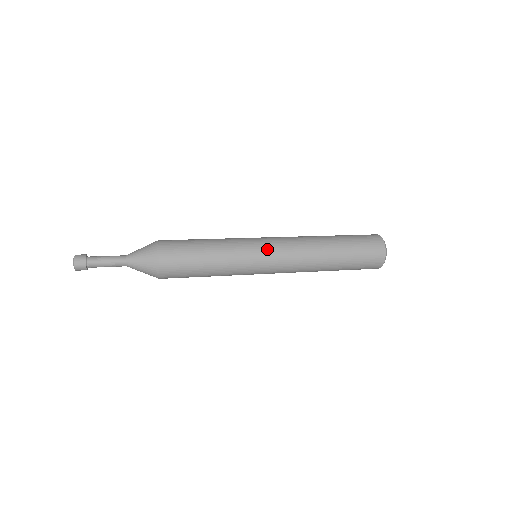
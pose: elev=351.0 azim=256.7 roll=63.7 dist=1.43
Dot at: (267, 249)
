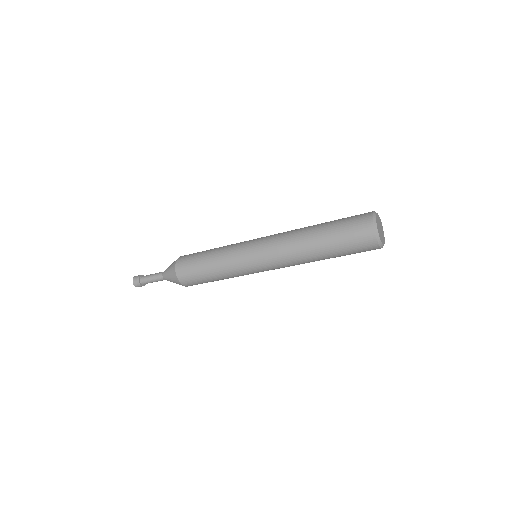
Dot at: (254, 251)
